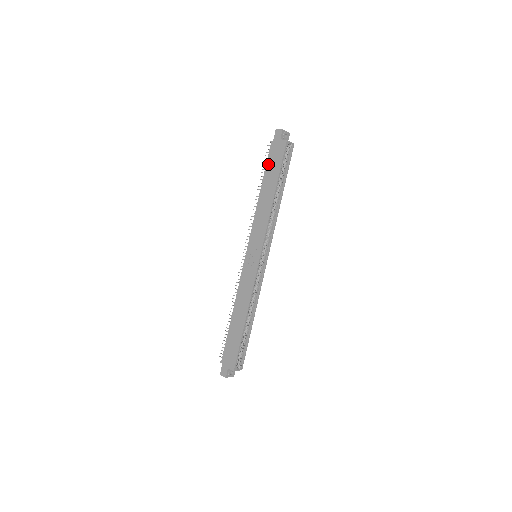
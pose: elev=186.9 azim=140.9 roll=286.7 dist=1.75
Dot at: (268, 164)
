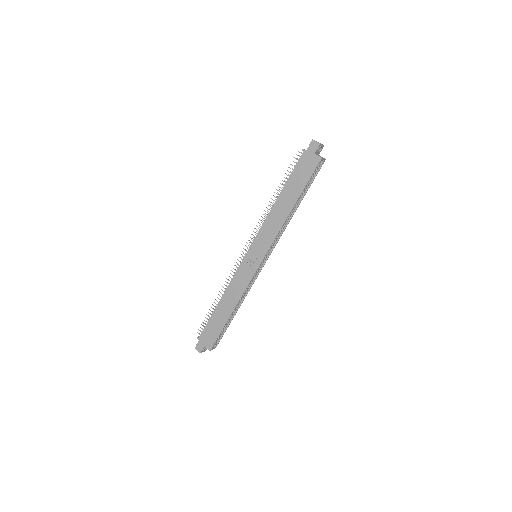
Dot at: (294, 173)
